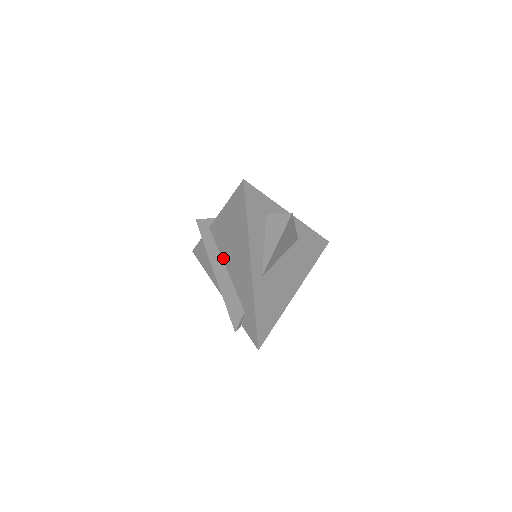
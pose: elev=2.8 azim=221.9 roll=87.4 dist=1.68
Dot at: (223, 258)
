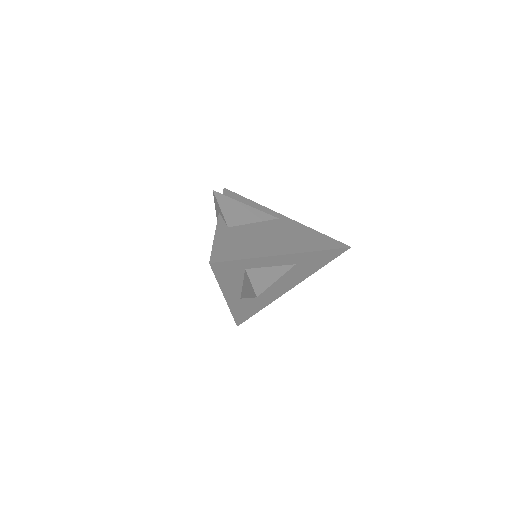
Dot at: occluded
